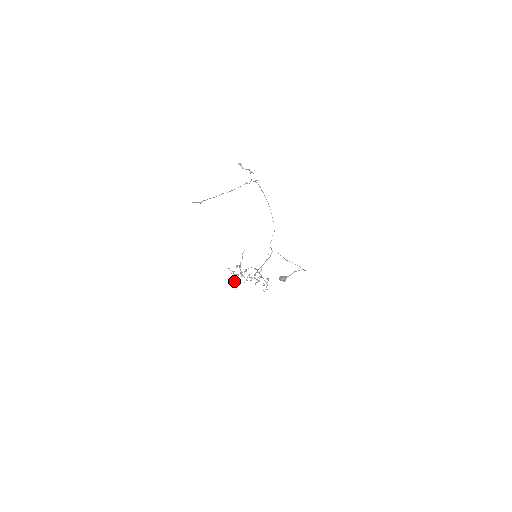
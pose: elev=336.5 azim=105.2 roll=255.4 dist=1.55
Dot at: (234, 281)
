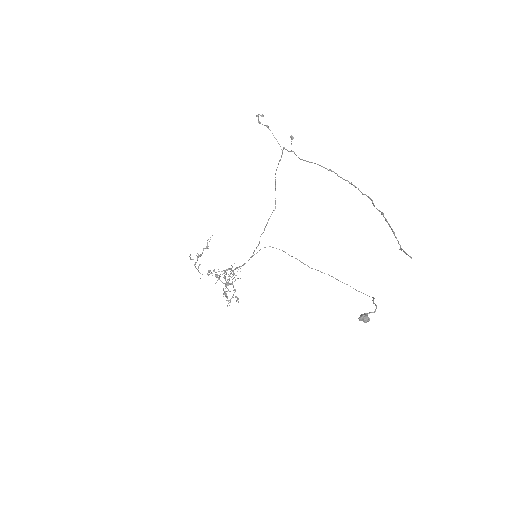
Dot at: (237, 300)
